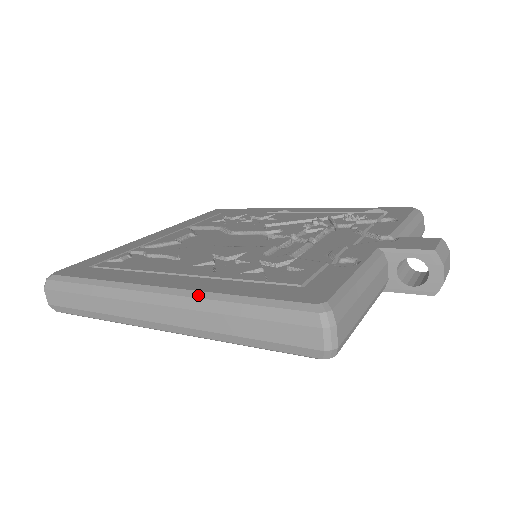
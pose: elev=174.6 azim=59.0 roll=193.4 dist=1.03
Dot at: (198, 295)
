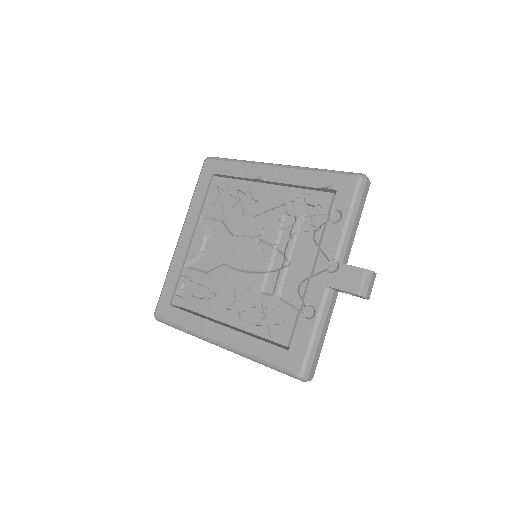
Dot at: (240, 353)
